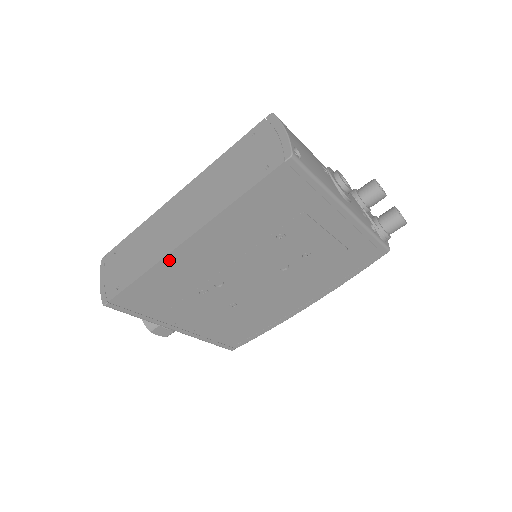
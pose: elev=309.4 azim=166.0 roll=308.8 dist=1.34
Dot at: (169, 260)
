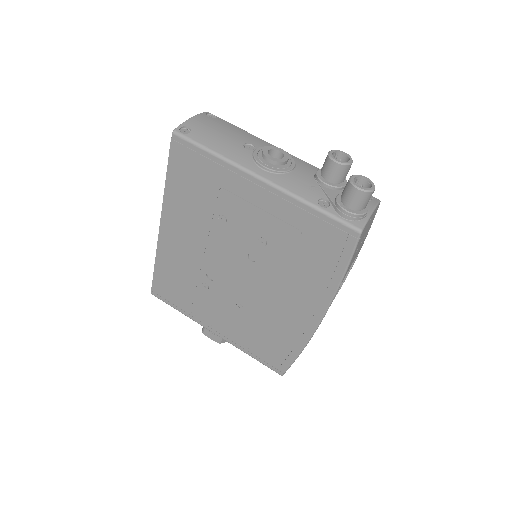
Dot at: (162, 248)
